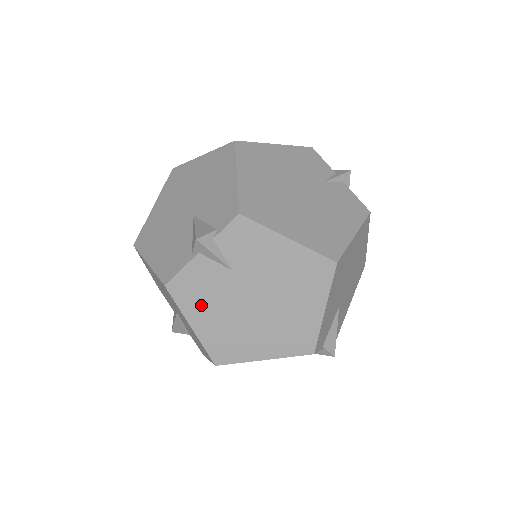
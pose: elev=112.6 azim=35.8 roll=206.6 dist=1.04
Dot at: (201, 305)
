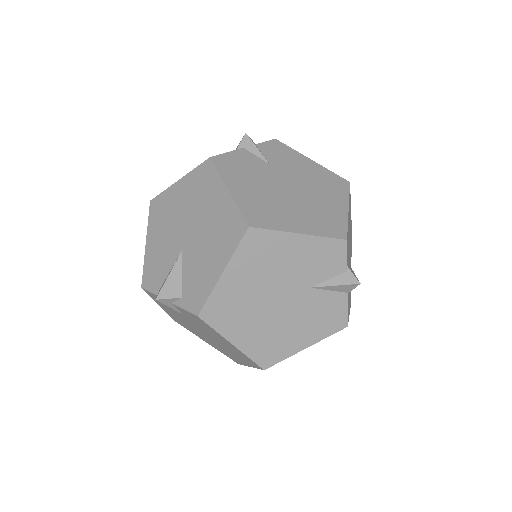
Dot at: (240, 177)
